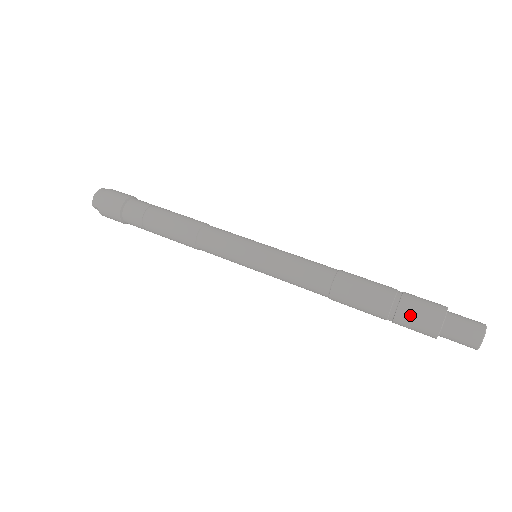
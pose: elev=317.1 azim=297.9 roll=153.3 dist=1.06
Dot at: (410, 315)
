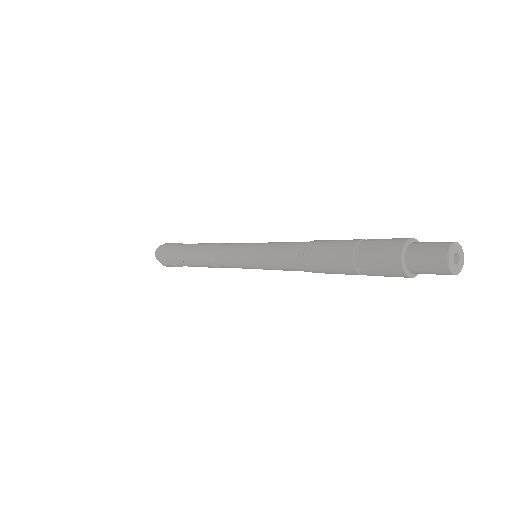
Dot at: (371, 252)
